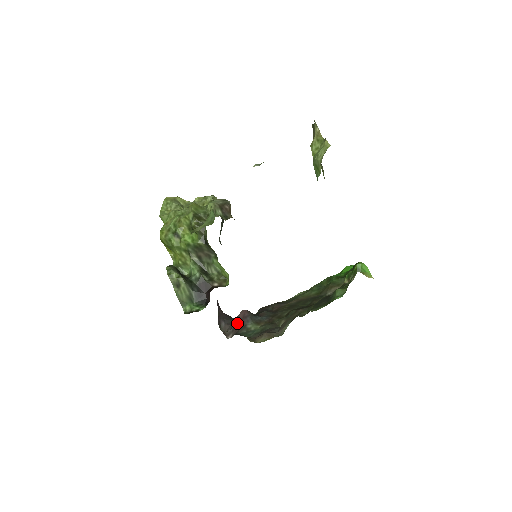
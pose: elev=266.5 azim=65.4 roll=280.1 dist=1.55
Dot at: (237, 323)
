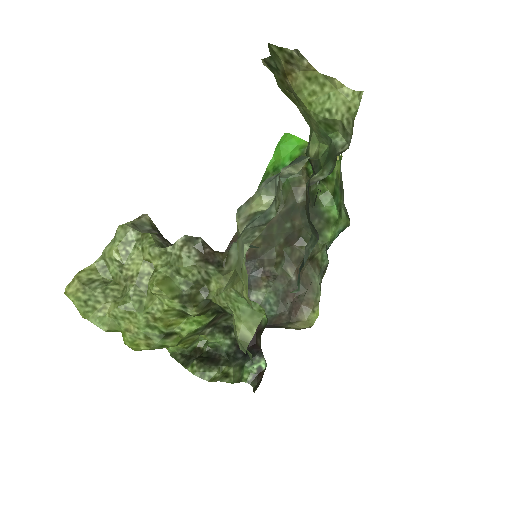
Dot at: occluded
